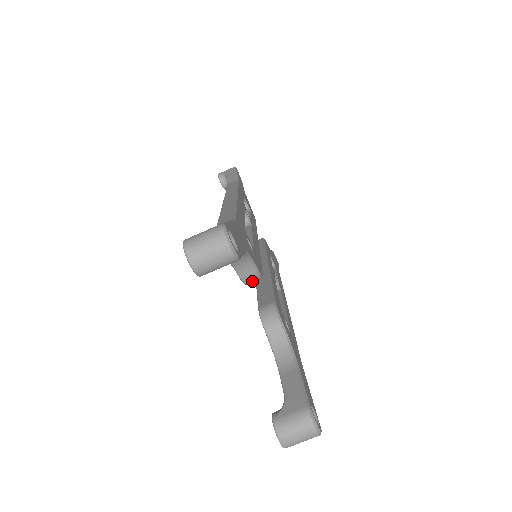
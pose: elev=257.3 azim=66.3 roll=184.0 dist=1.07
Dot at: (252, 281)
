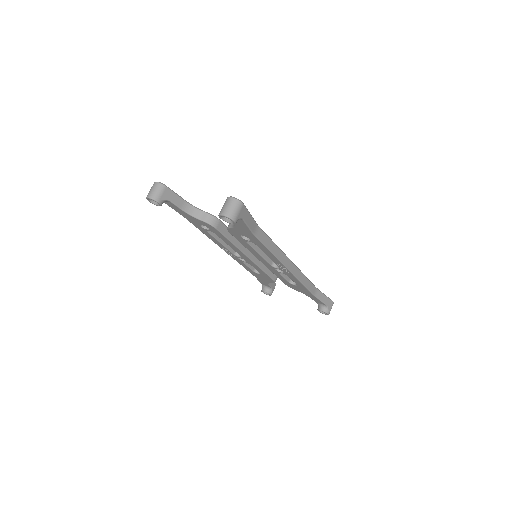
Dot at: (213, 222)
